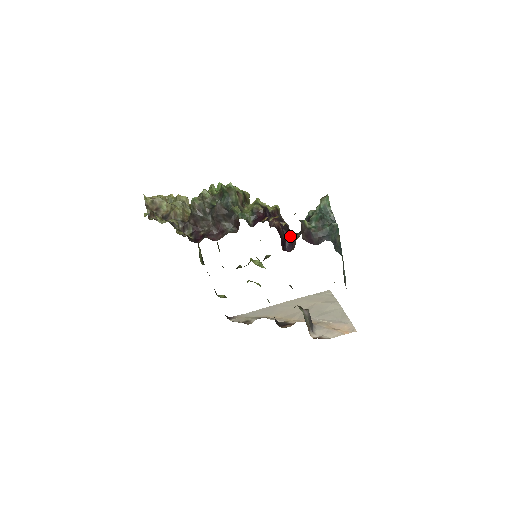
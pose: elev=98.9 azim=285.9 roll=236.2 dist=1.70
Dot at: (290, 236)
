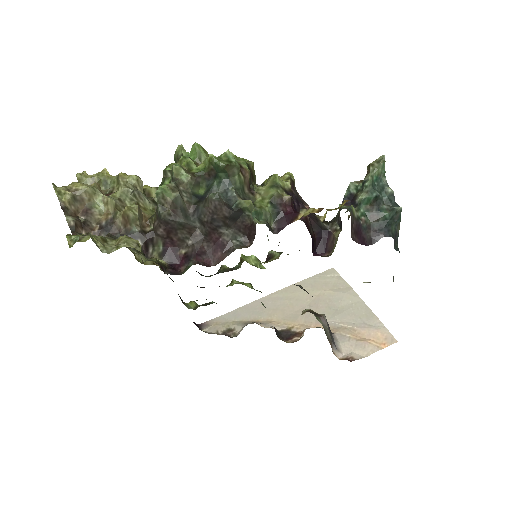
Dot at: (321, 229)
